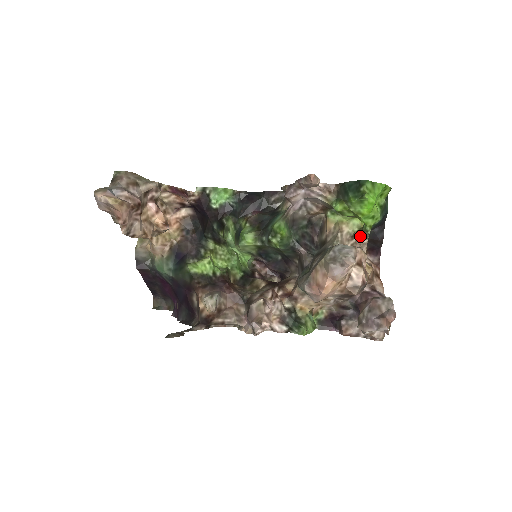
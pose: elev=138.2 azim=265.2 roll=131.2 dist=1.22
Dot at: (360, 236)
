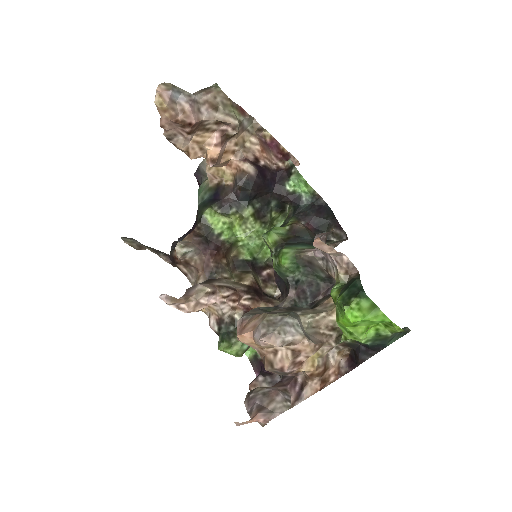
Dot at: (336, 335)
